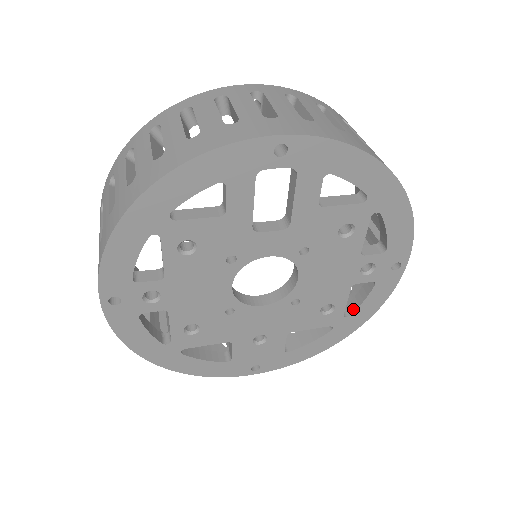
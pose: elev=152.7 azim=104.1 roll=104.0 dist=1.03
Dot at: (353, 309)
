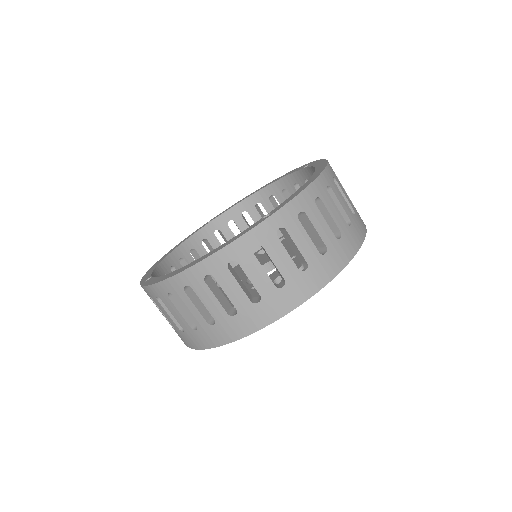
Dot at: occluded
